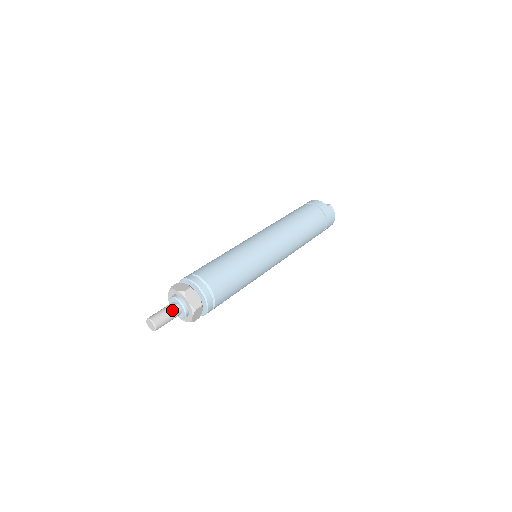
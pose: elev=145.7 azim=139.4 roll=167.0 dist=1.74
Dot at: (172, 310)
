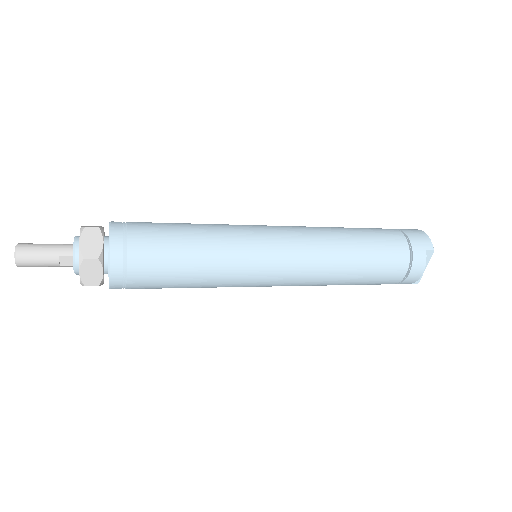
Dot at: (59, 244)
